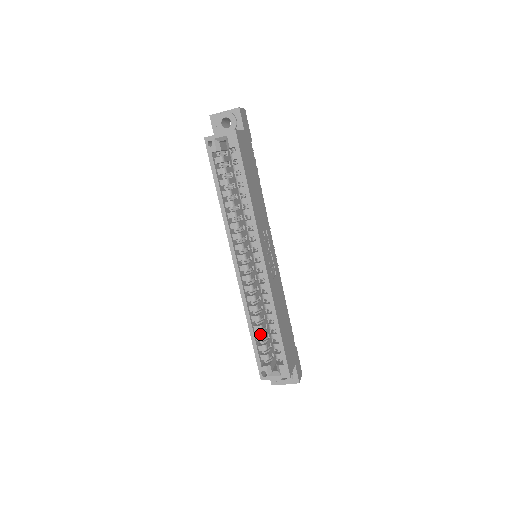
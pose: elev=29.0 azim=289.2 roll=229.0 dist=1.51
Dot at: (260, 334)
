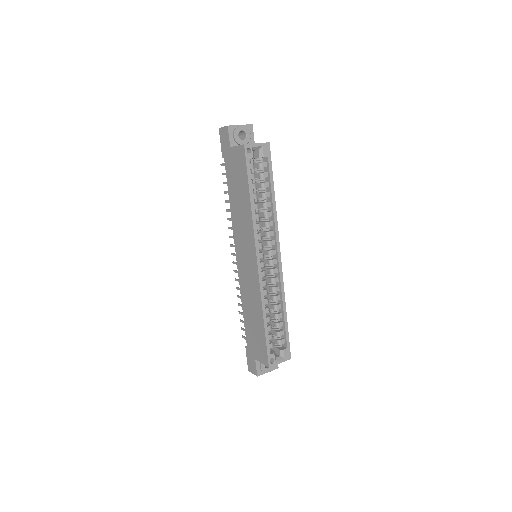
Dot at: (267, 325)
